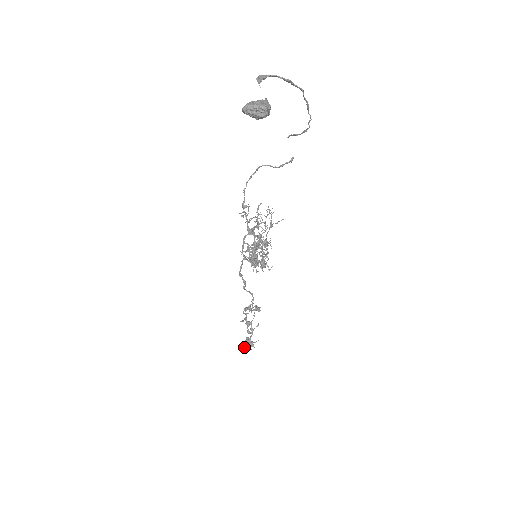
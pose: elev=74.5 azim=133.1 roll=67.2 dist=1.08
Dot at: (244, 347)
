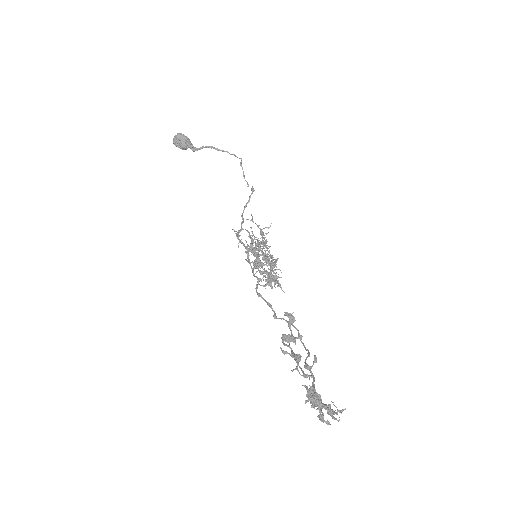
Dot at: (305, 402)
